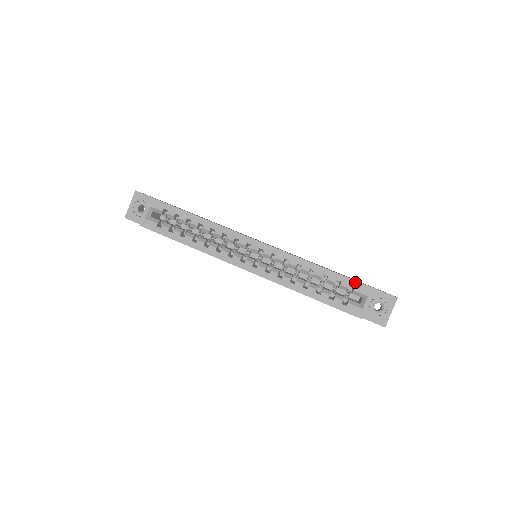
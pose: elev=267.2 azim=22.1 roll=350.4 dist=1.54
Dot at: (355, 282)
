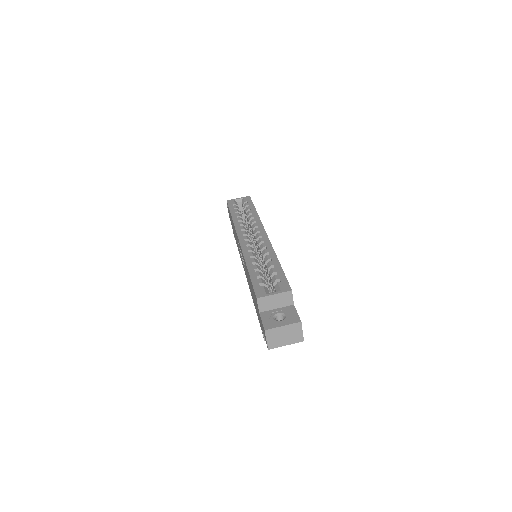
Dot at: (286, 280)
